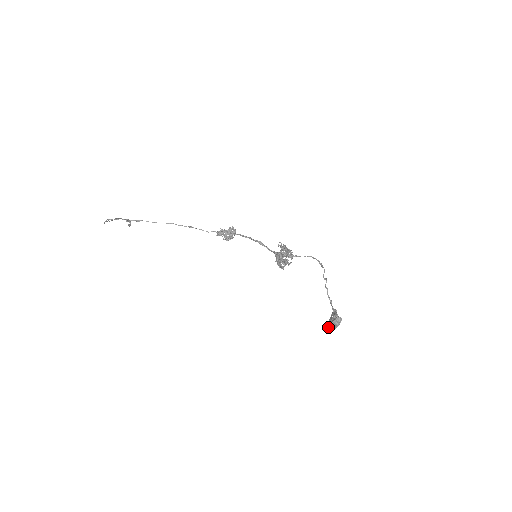
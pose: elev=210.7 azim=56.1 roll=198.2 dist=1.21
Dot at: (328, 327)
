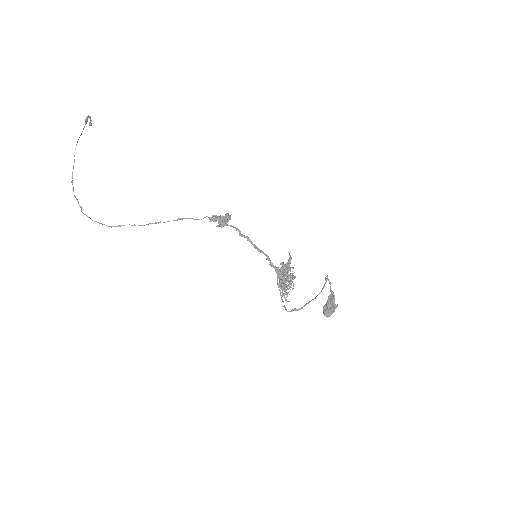
Dot at: occluded
